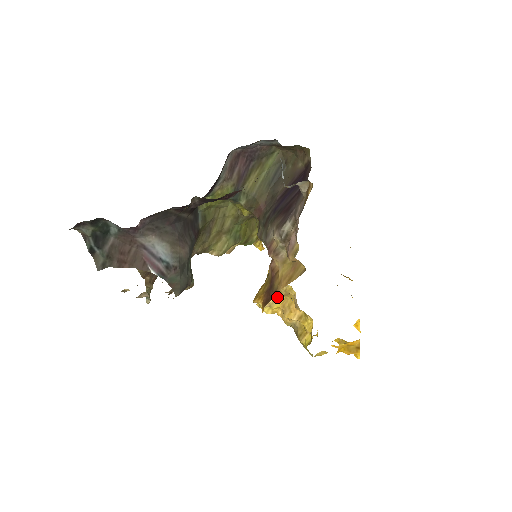
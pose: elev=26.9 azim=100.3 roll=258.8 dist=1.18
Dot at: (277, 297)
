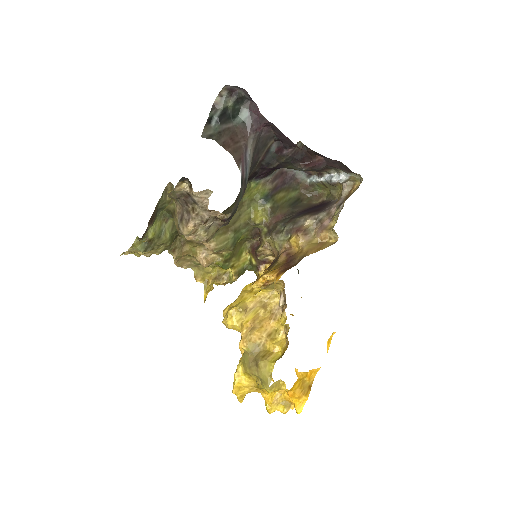
Dot at: (255, 306)
